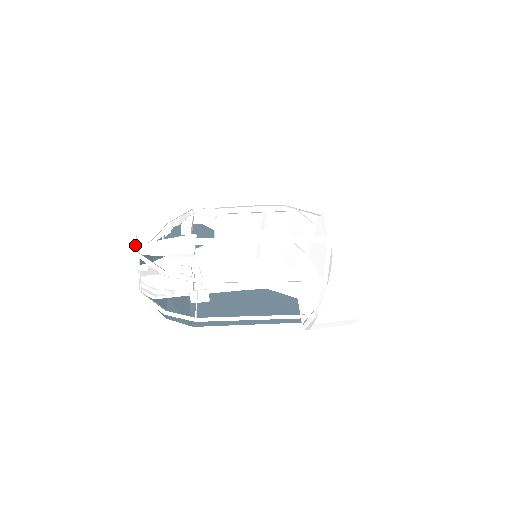
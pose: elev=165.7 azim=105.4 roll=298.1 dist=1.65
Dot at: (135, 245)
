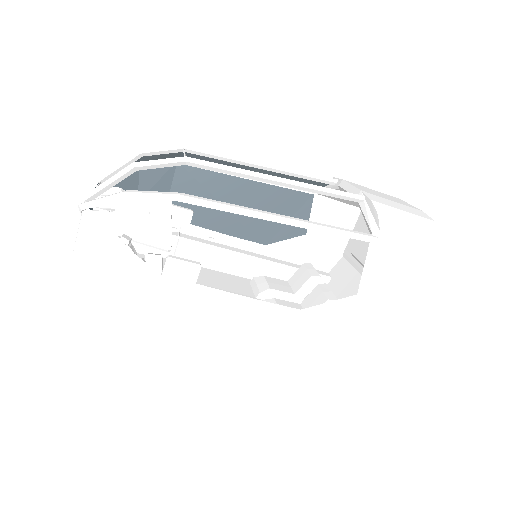
Dot at: occluded
